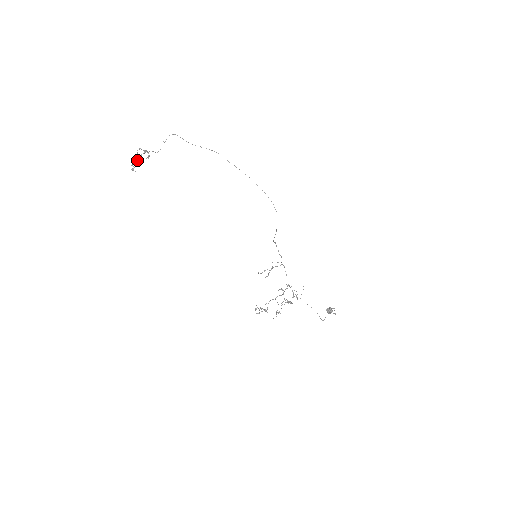
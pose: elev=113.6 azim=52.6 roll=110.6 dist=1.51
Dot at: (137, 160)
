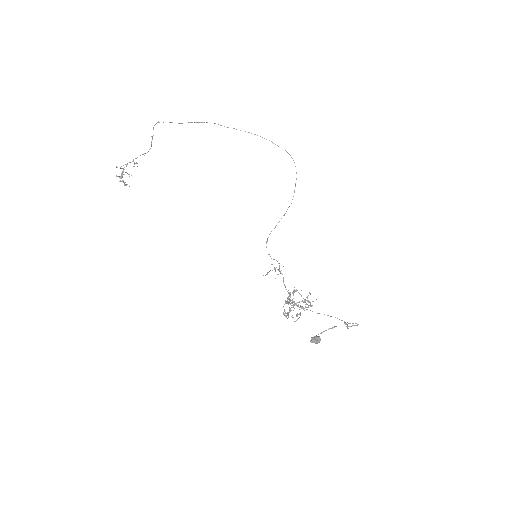
Dot at: (121, 178)
